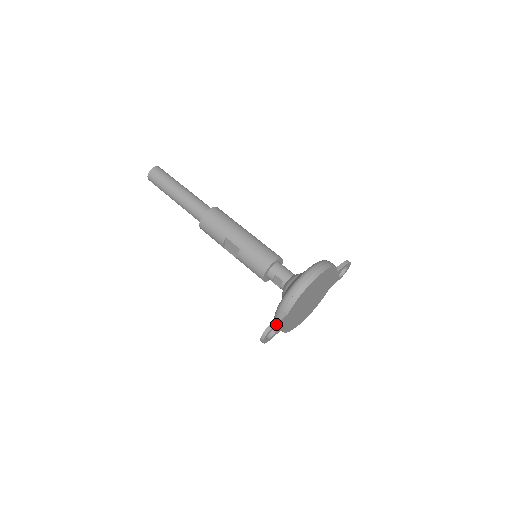
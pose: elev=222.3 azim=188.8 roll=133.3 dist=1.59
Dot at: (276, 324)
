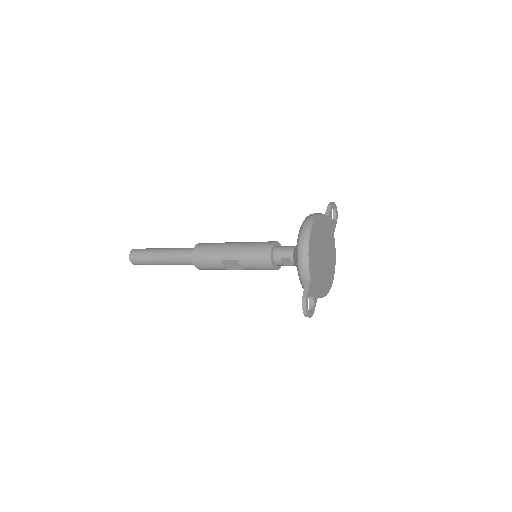
Dot at: (307, 294)
